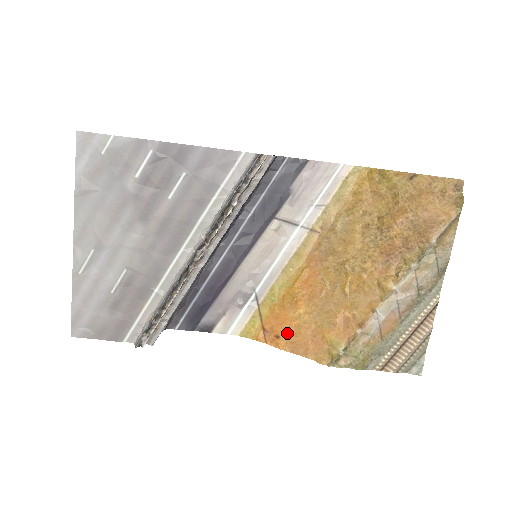
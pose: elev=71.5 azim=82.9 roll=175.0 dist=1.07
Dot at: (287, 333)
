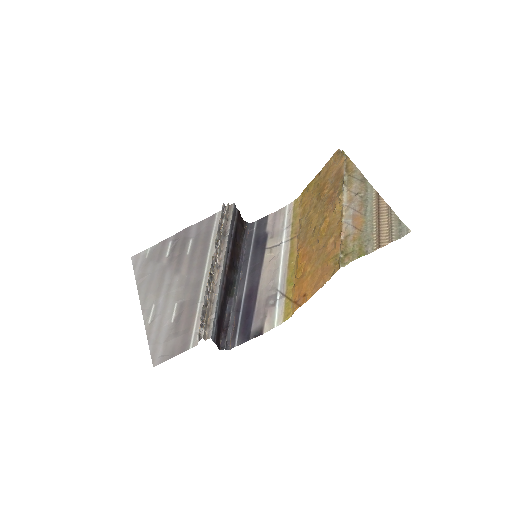
Dot at: (308, 287)
